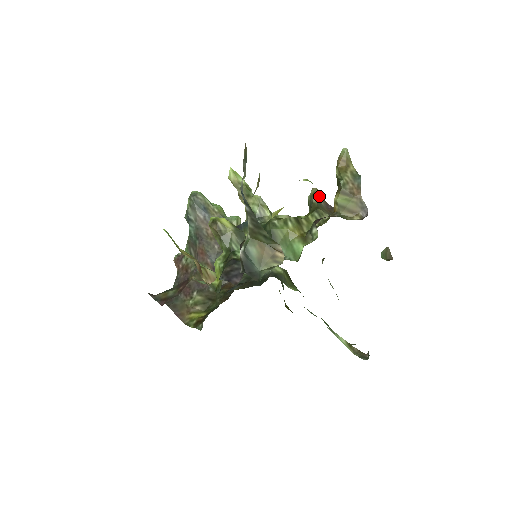
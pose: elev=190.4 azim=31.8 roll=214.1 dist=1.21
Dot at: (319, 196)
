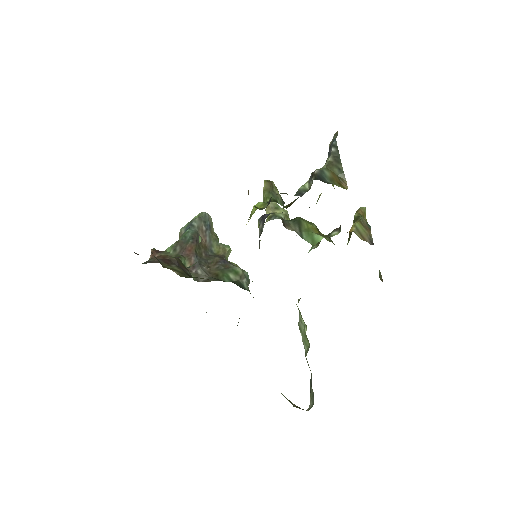
Dot at: occluded
